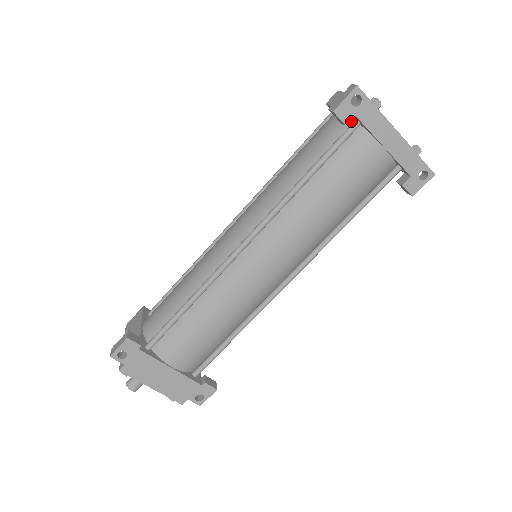
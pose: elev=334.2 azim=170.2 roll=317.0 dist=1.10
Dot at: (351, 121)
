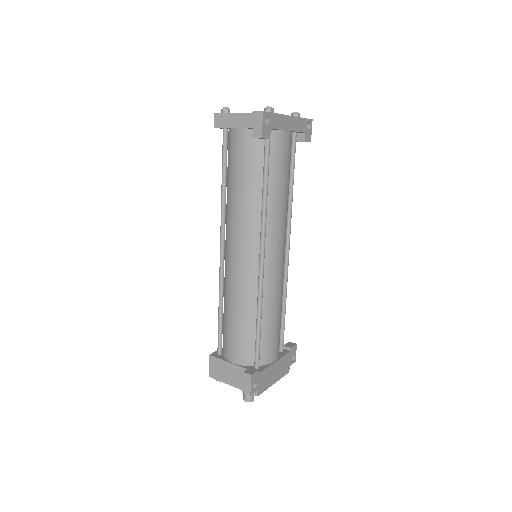
Dot at: occluded
